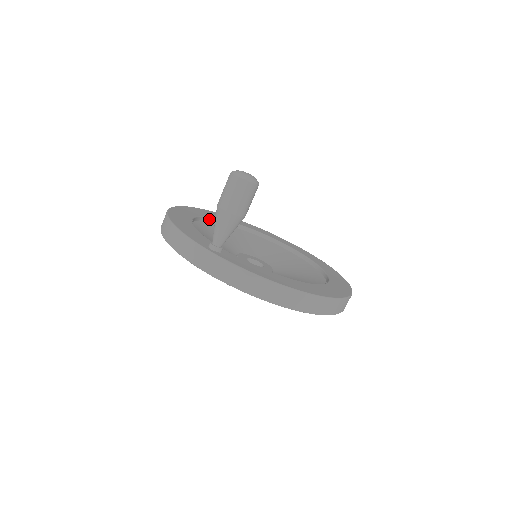
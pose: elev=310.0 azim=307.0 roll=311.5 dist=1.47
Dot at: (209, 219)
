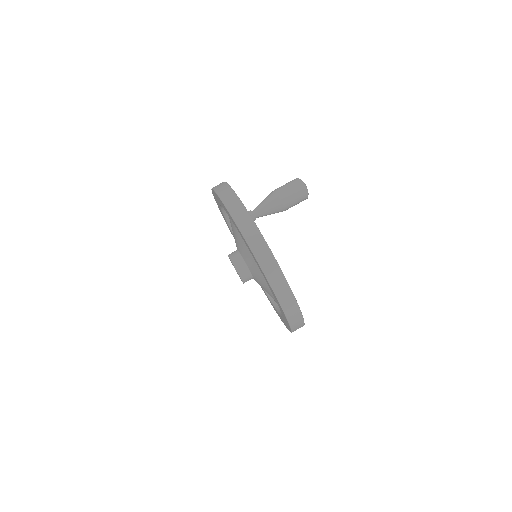
Dot at: occluded
